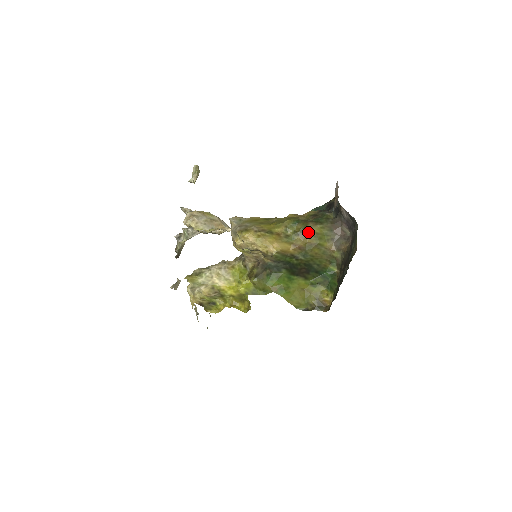
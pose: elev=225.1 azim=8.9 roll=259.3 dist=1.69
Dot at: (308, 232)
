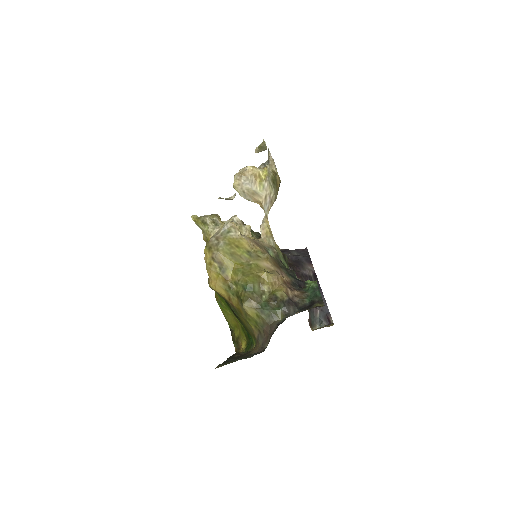
Dot at: (242, 305)
